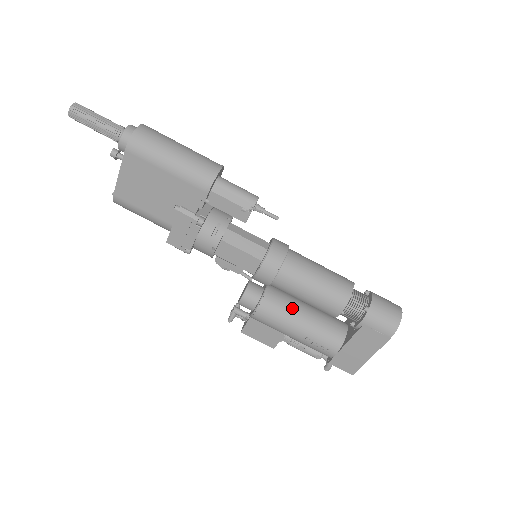
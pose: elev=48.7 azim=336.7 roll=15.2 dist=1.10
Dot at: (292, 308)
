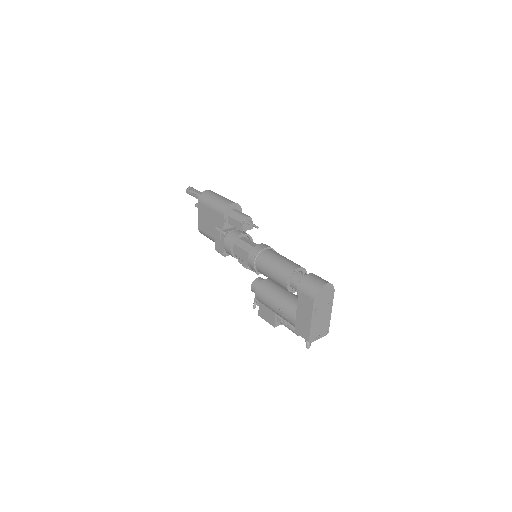
Dot at: (274, 290)
